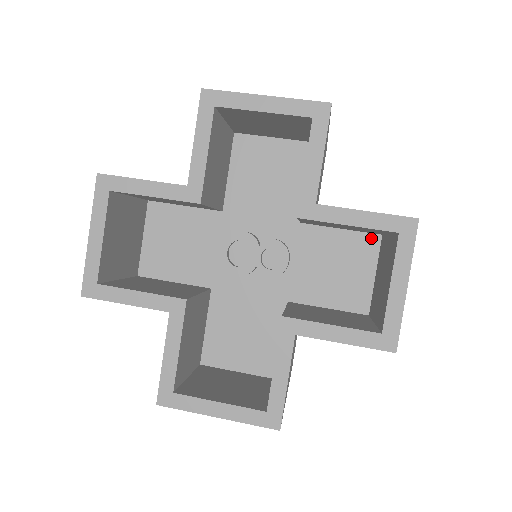
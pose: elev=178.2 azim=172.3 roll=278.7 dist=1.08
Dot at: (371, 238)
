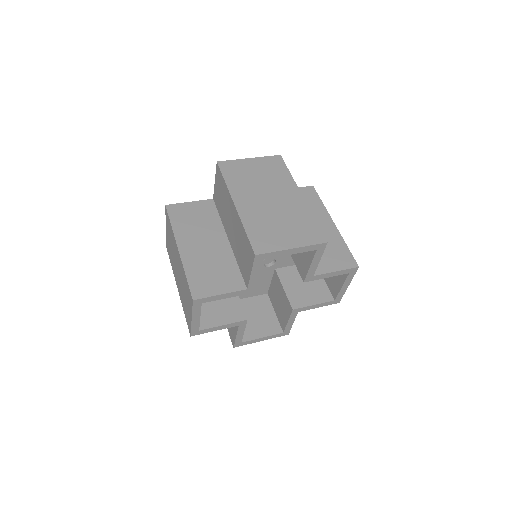
Dot at: occluded
